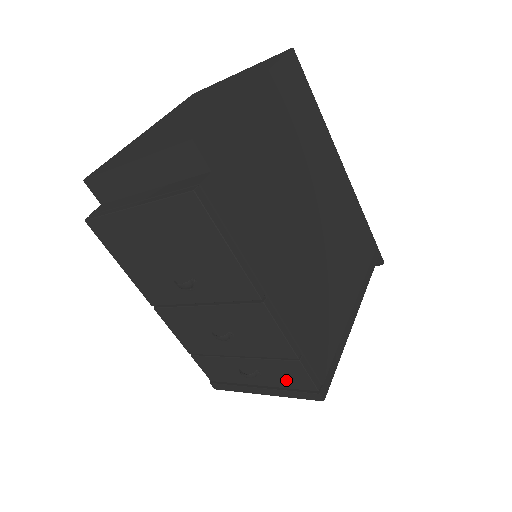
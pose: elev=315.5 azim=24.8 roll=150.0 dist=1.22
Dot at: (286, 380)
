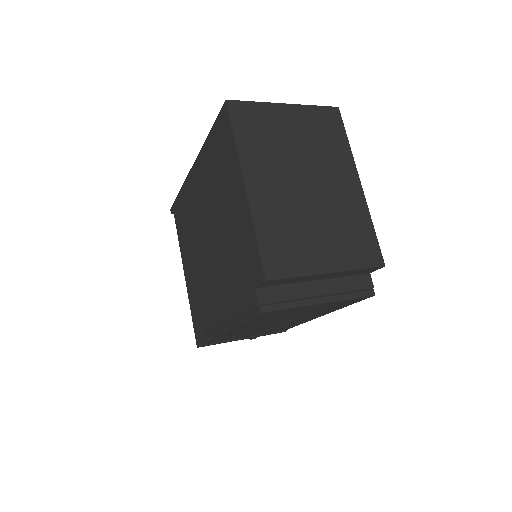
Dot at: (273, 331)
